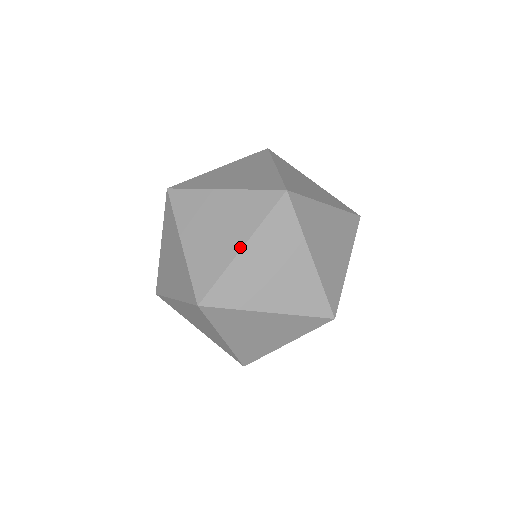
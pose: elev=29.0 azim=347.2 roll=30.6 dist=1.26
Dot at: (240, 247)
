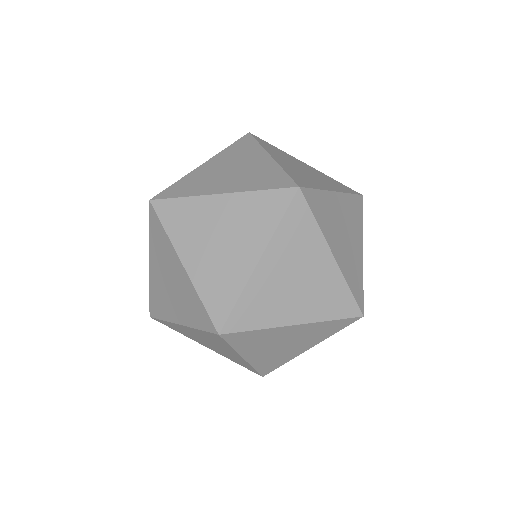
Dot at: (178, 322)
